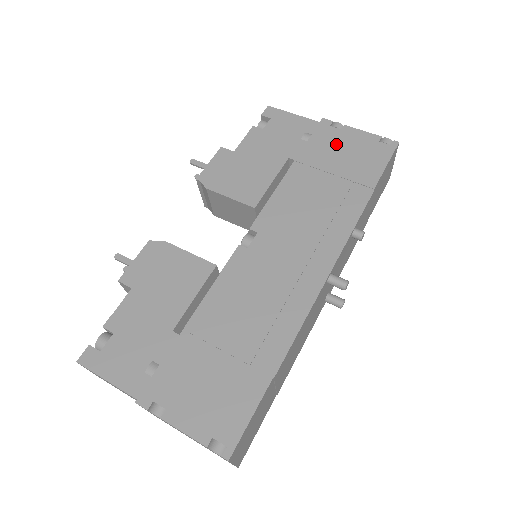
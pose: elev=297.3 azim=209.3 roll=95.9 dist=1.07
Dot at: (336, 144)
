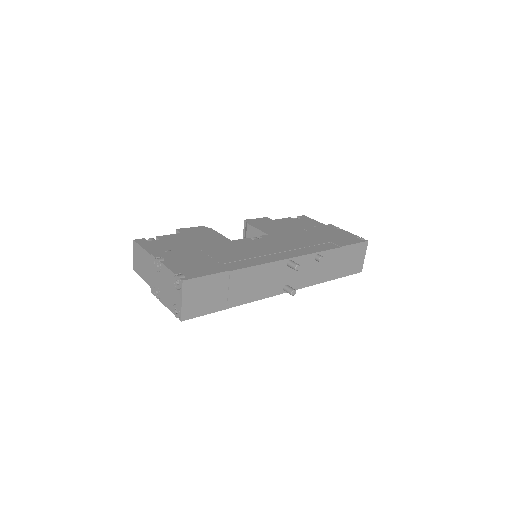
Dot at: (331, 231)
